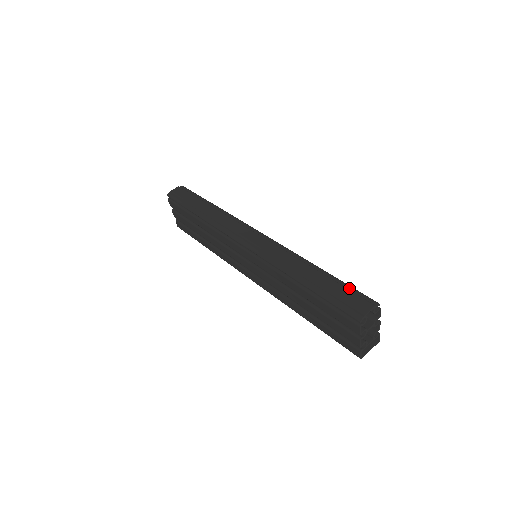
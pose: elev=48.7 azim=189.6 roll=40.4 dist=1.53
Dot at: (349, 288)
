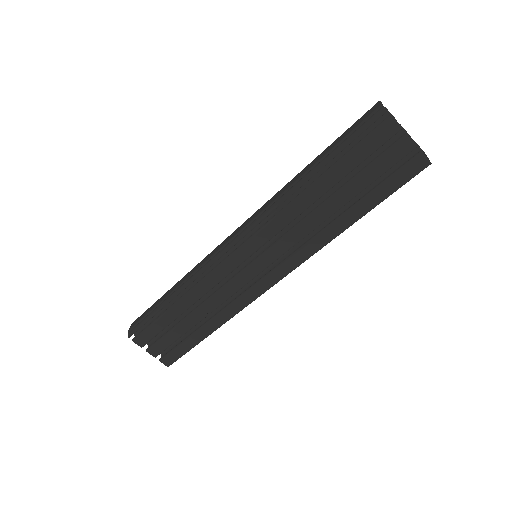
Dot at: (347, 130)
